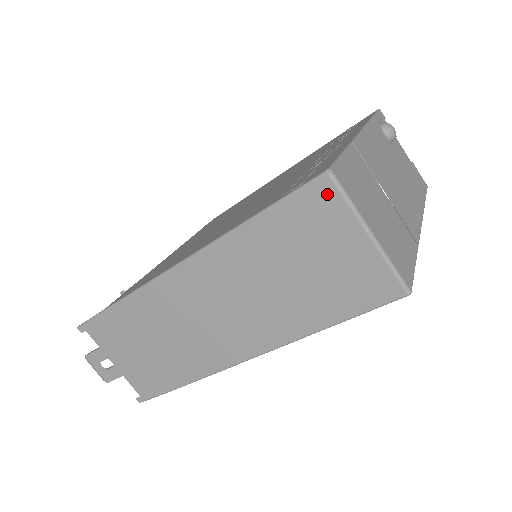
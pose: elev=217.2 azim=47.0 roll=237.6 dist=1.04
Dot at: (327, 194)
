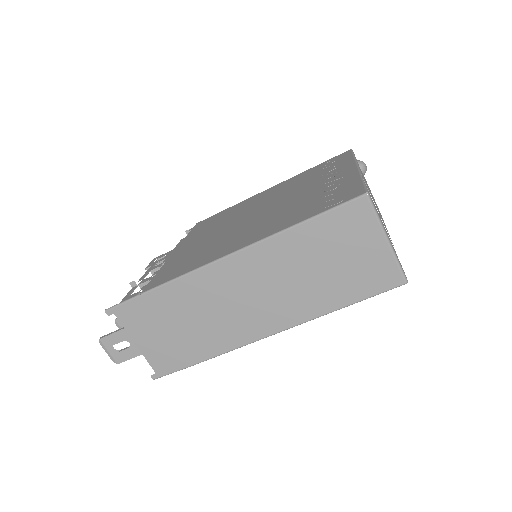
Dot at: (363, 210)
